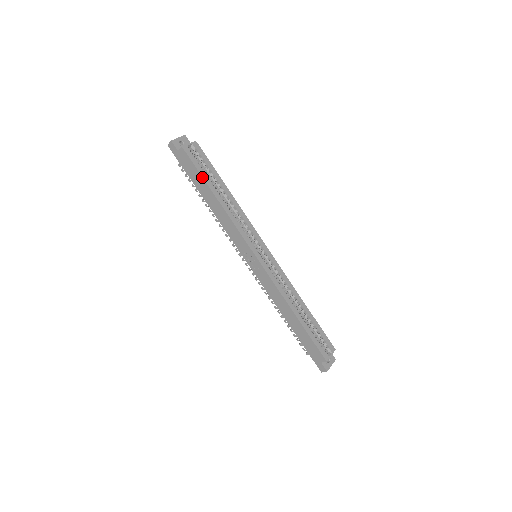
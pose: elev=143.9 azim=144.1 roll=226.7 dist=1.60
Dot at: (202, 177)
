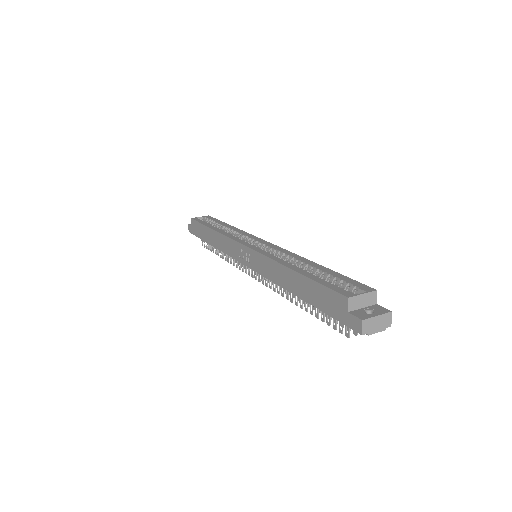
Dot at: (202, 224)
